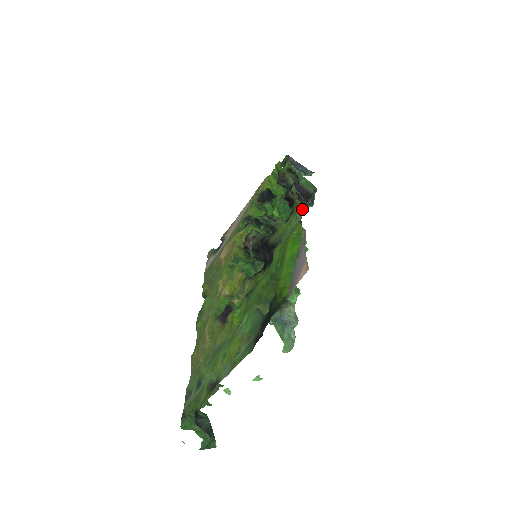
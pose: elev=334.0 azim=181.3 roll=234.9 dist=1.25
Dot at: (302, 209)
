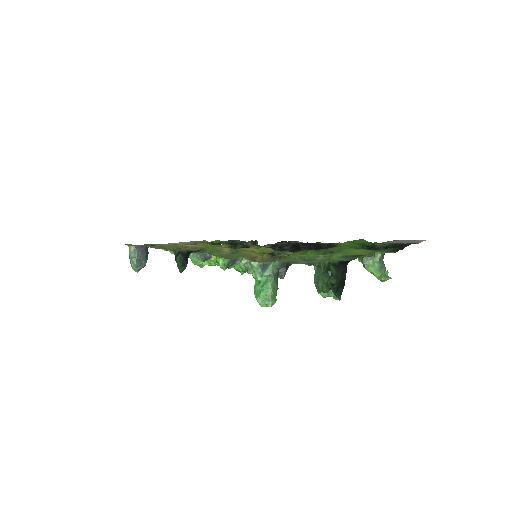
Dot at: occluded
